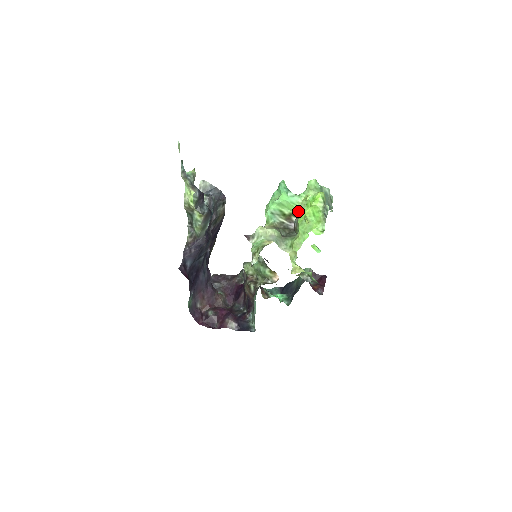
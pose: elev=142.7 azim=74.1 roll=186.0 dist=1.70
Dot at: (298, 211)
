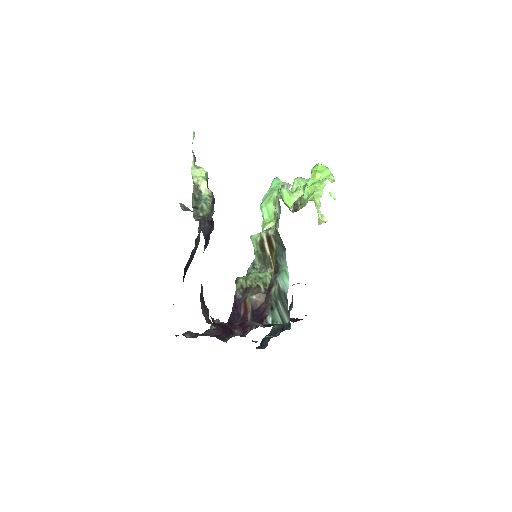
Dot at: (291, 202)
